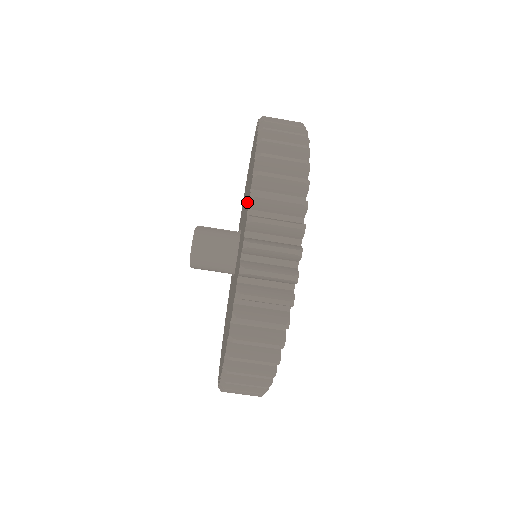
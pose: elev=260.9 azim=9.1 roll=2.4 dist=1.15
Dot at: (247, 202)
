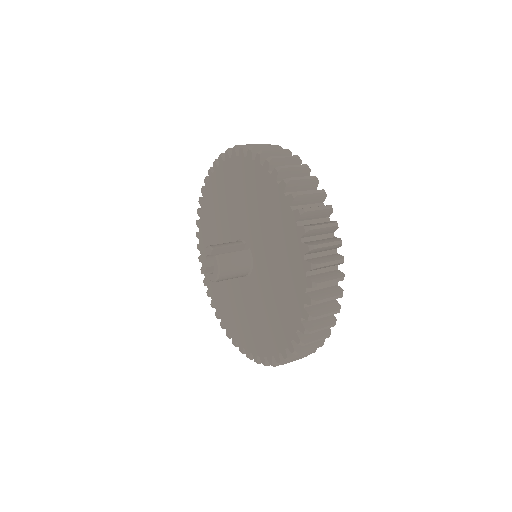
Dot at: (290, 277)
